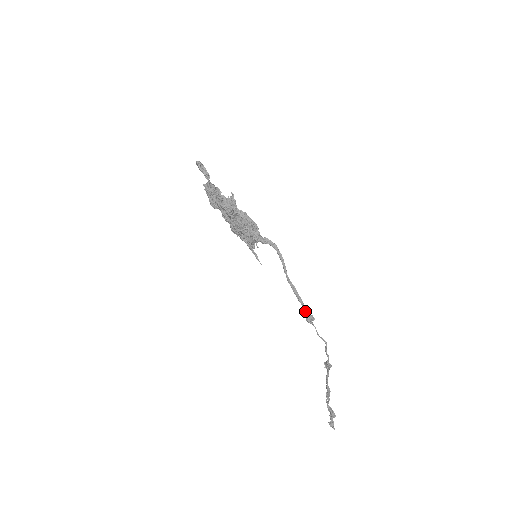
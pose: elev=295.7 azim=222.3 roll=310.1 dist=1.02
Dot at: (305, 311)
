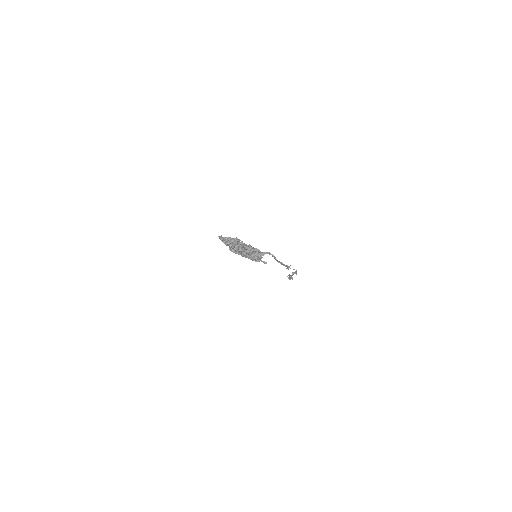
Dot at: occluded
